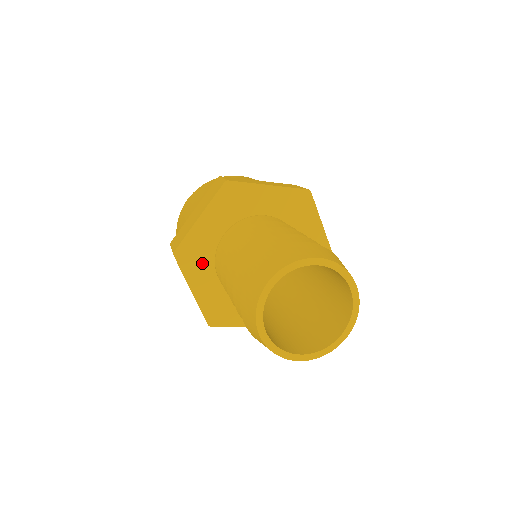
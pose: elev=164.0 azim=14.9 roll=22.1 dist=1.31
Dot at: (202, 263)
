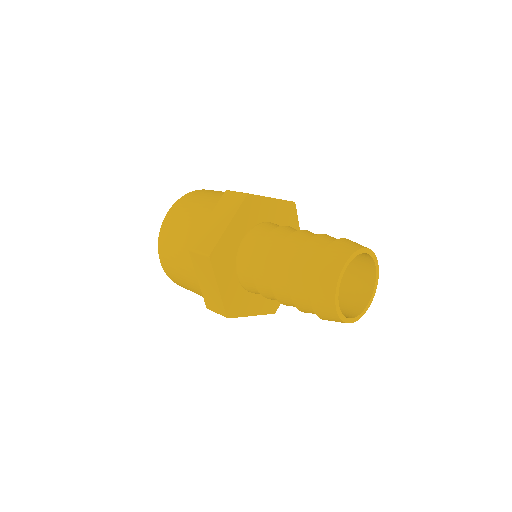
Dot at: (243, 300)
